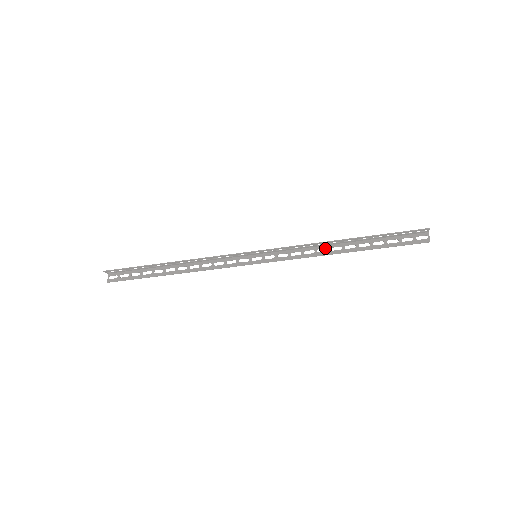
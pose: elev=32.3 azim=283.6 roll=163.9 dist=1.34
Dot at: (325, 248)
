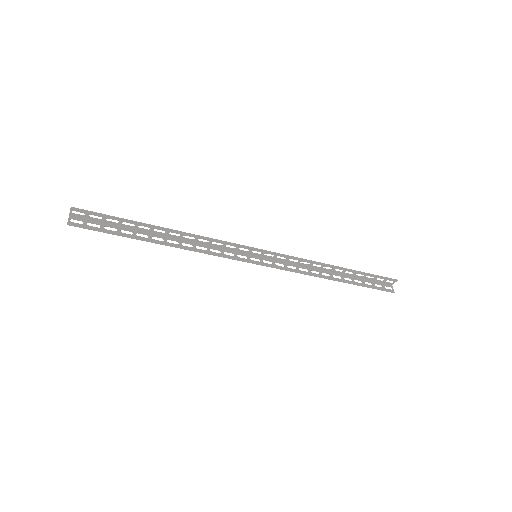
Dot at: (317, 271)
